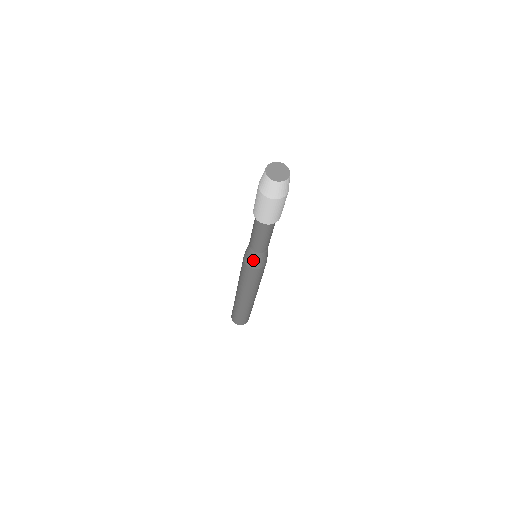
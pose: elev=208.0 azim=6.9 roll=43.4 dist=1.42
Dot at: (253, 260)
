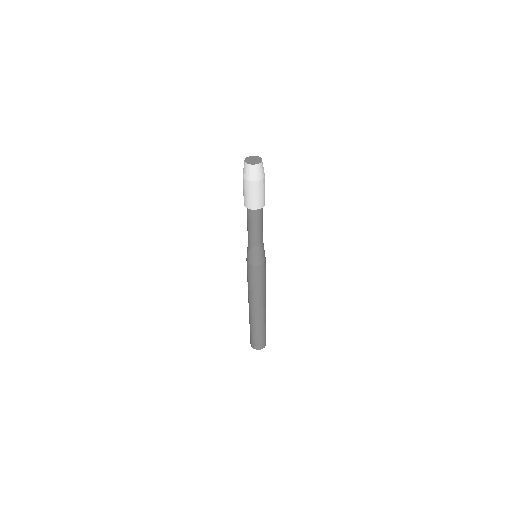
Dot at: (256, 256)
